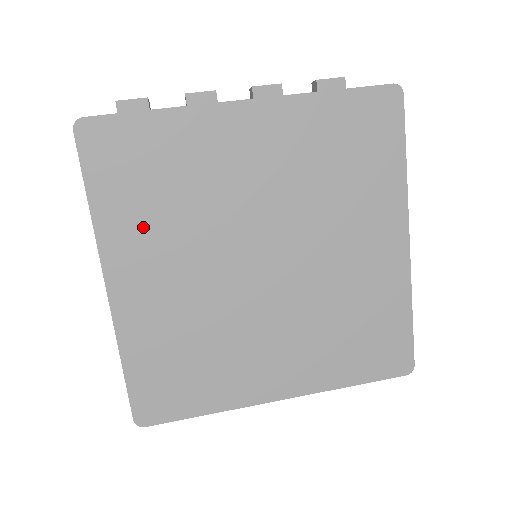
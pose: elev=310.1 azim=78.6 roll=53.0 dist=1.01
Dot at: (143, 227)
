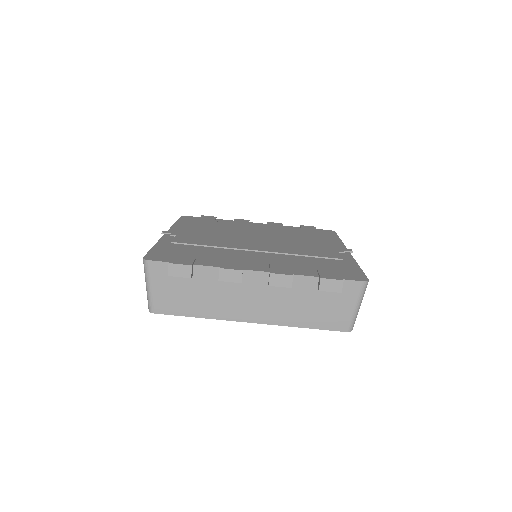
Dot at: occluded
